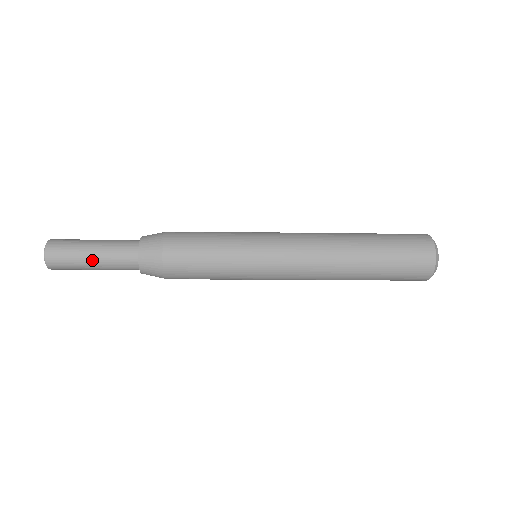
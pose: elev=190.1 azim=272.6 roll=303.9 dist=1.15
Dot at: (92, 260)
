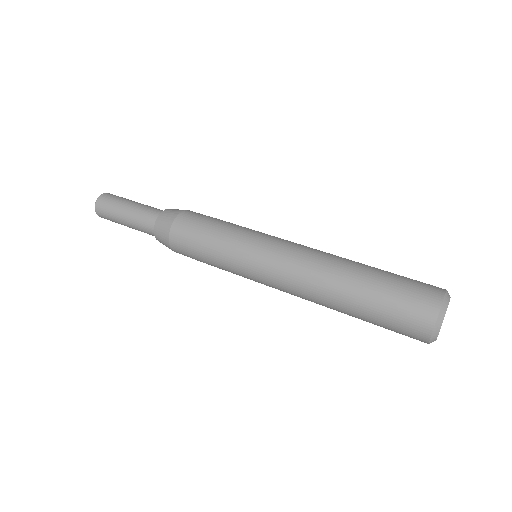
Dot at: (124, 215)
